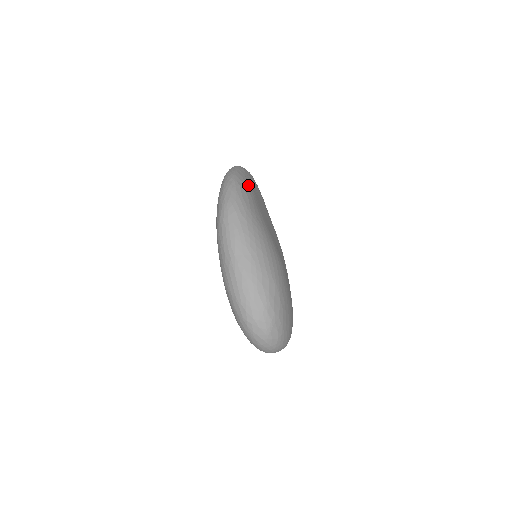
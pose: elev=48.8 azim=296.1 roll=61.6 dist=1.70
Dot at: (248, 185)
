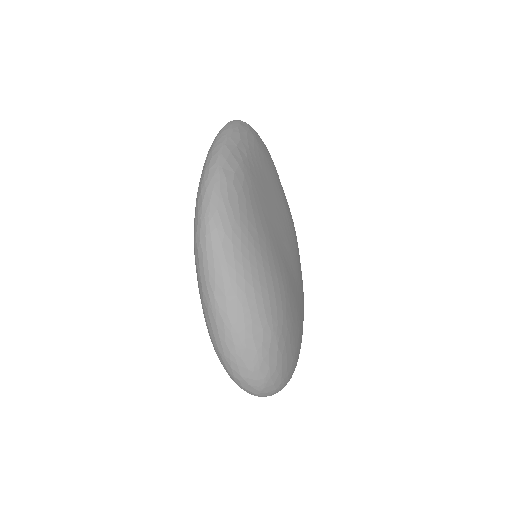
Dot at: (241, 169)
